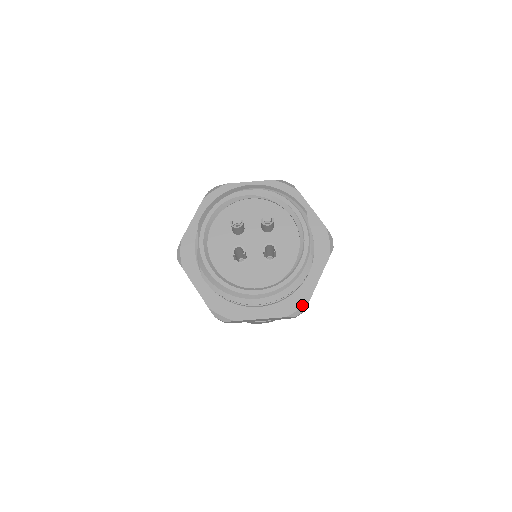
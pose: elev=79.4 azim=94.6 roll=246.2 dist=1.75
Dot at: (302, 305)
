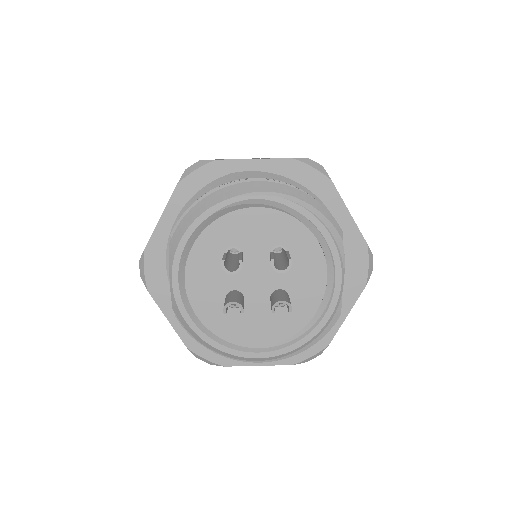
Dot at: (318, 351)
